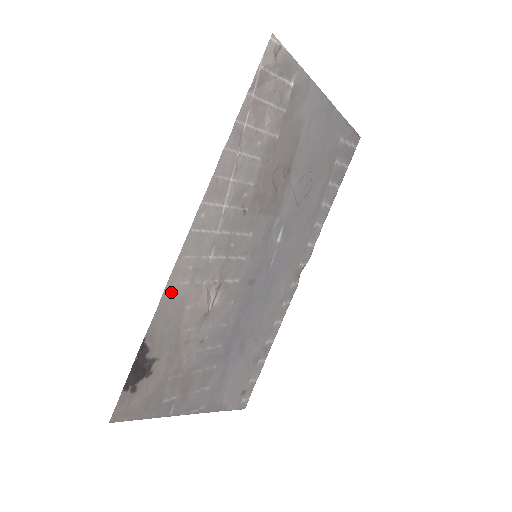
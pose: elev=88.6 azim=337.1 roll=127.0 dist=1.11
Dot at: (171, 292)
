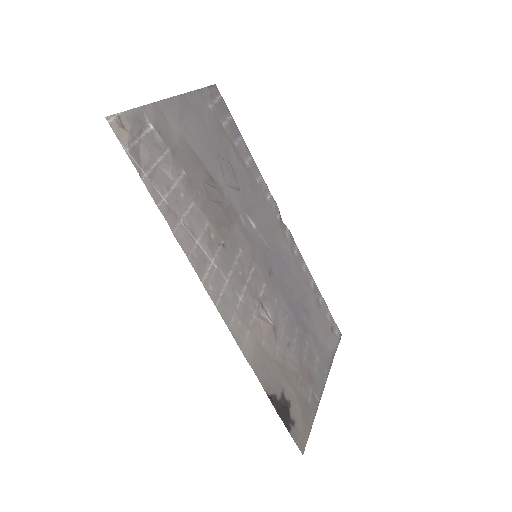
Dot at: (248, 351)
